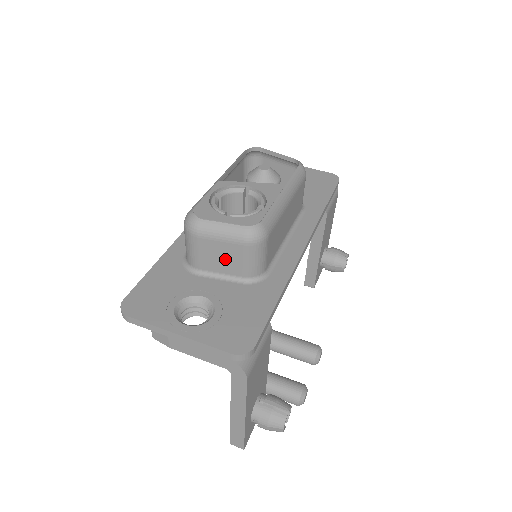
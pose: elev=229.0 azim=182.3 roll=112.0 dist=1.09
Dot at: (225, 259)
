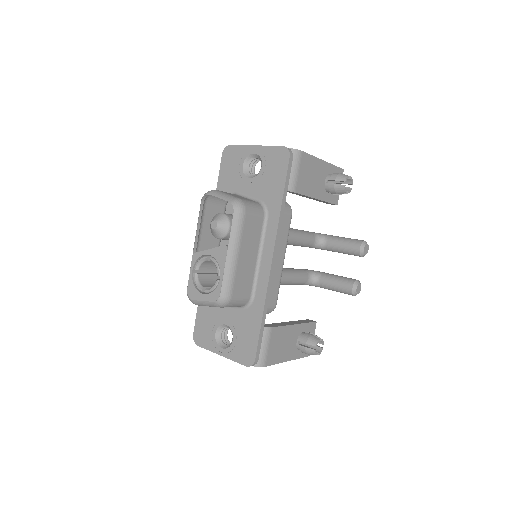
Dot at: occluded
